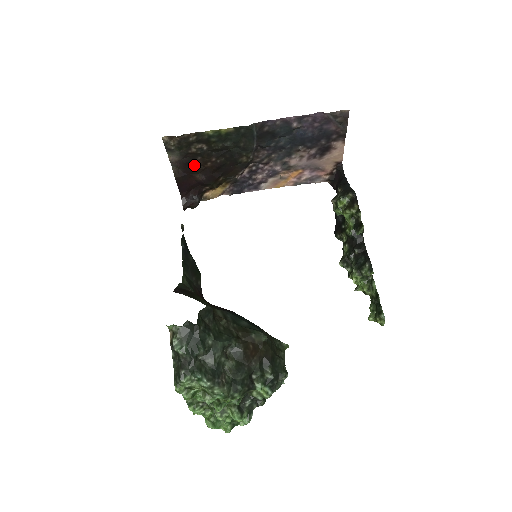
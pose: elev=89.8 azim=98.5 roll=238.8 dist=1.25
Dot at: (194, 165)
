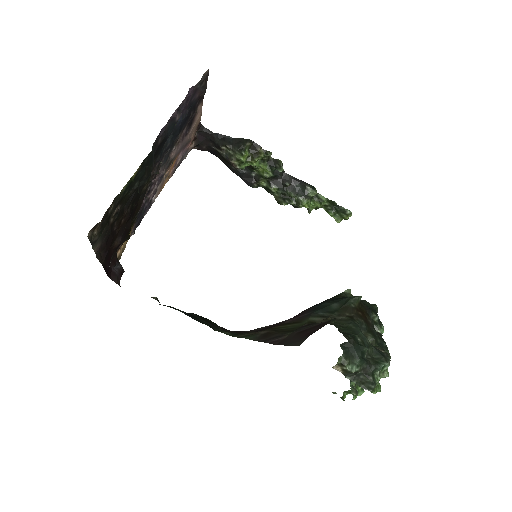
Dot at: (112, 235)
